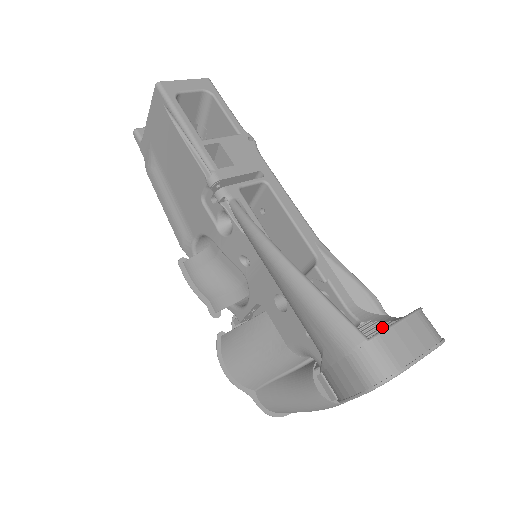
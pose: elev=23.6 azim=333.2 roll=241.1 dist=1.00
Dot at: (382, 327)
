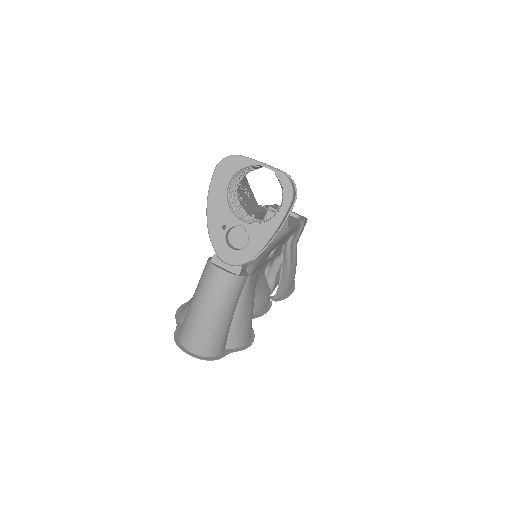
Dot at: occluded
